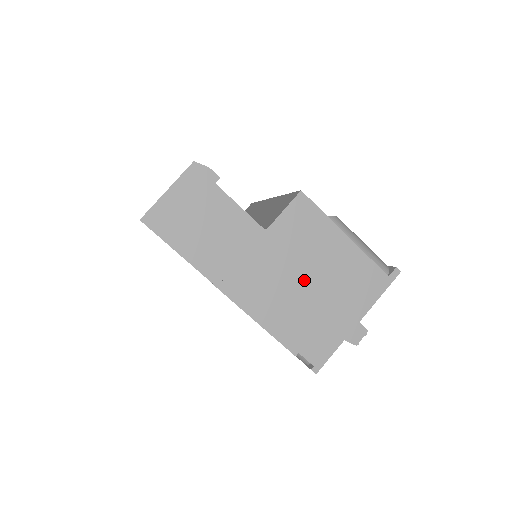
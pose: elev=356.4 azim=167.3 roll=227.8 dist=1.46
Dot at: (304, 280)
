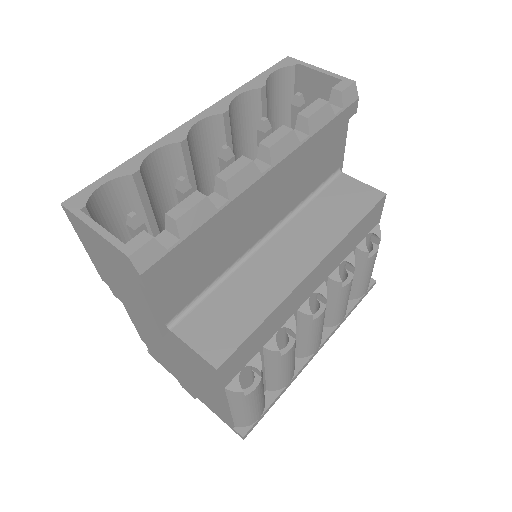
Dot at: (174, 357)
